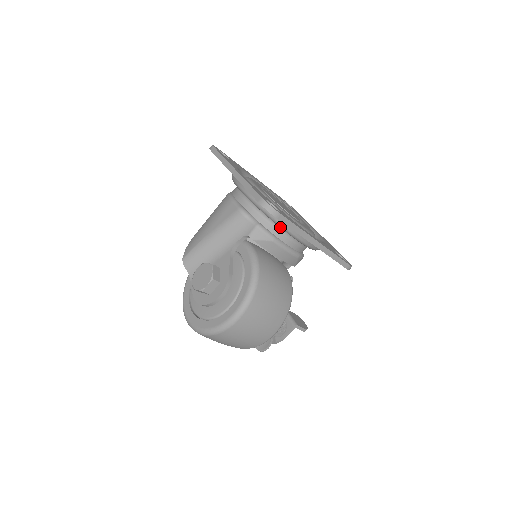
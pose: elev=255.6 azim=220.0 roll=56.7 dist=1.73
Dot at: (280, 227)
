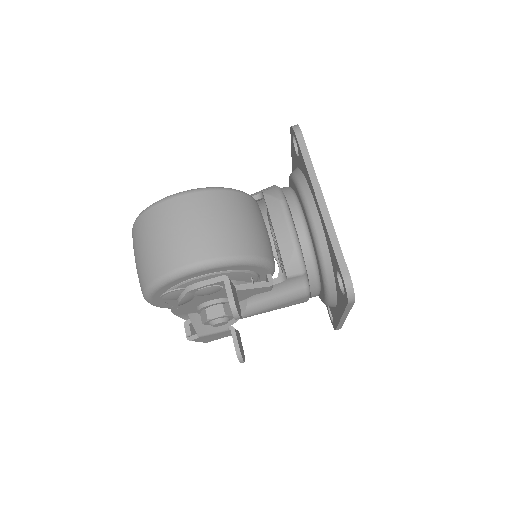
Dot at: (297, 188)
